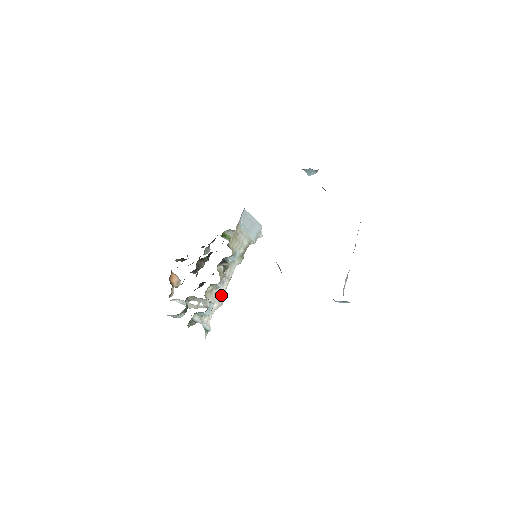
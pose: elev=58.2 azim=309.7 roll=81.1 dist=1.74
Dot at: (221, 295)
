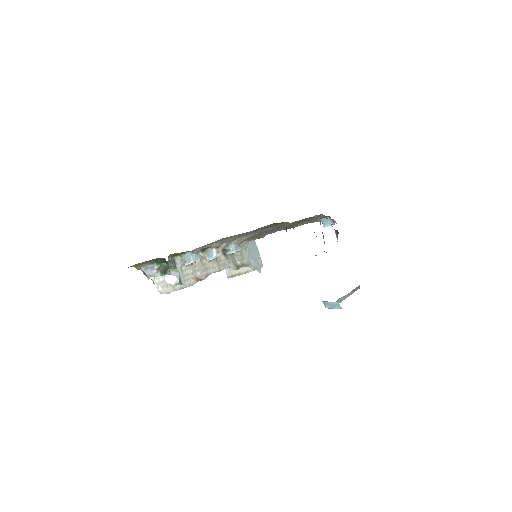
Dot at: (207, 272)
